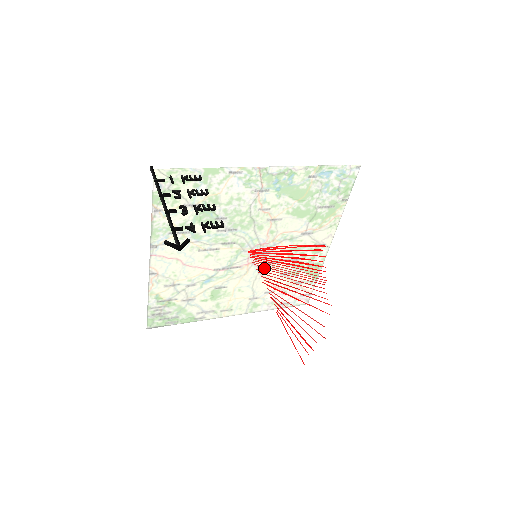
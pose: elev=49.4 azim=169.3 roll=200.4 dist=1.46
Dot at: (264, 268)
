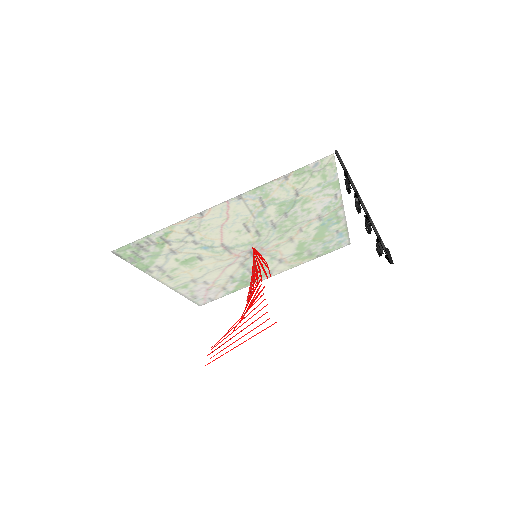
Dot at: (234, 265)
